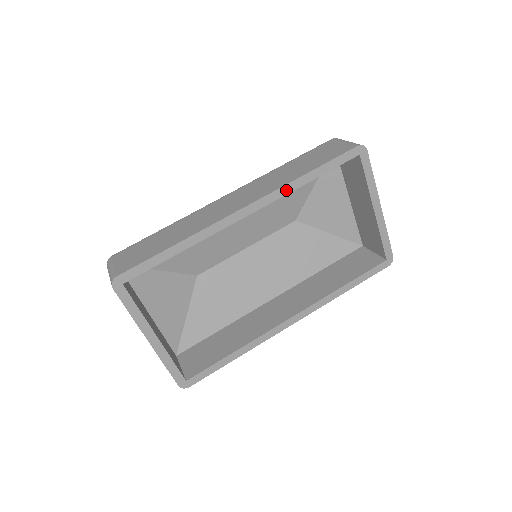
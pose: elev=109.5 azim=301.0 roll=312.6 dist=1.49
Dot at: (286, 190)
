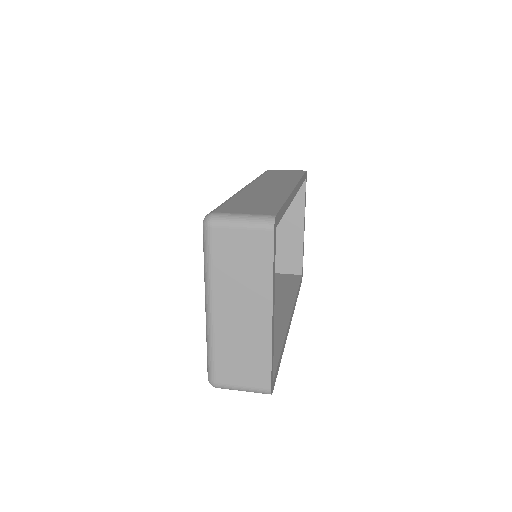
Dot at: (299, 185)
